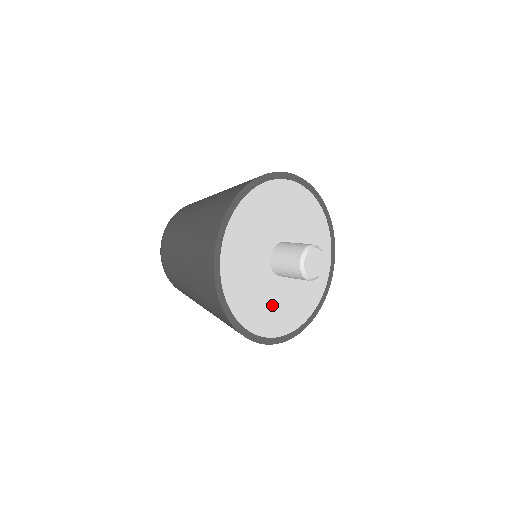
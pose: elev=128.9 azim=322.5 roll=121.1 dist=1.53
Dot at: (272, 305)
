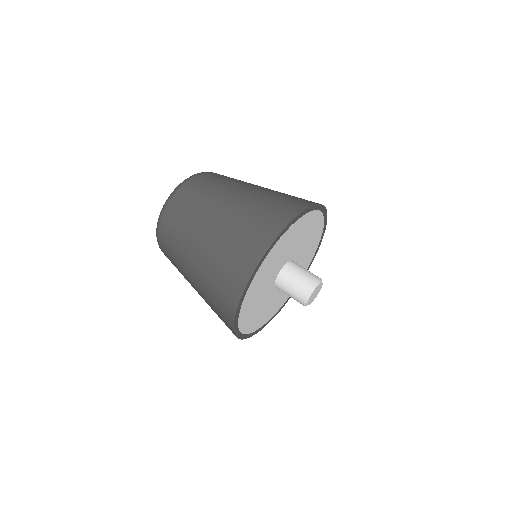
Dot at: (279, 298)
